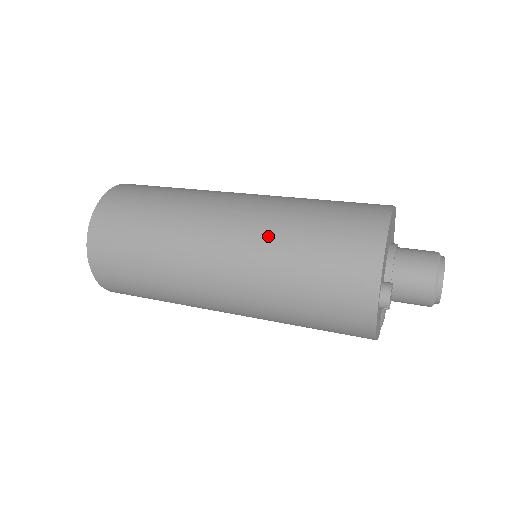
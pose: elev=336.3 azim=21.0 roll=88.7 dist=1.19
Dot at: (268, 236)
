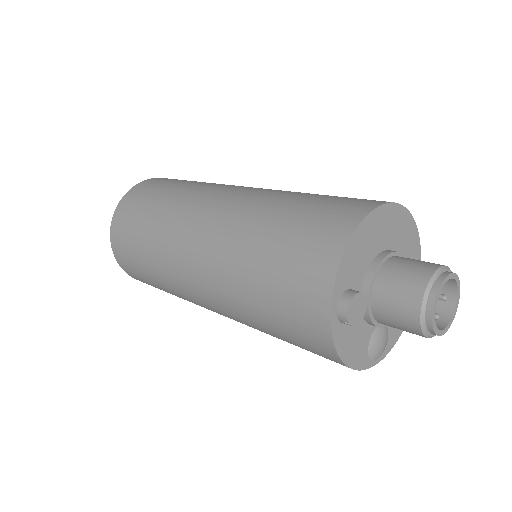
Dot at: (240, 225)
